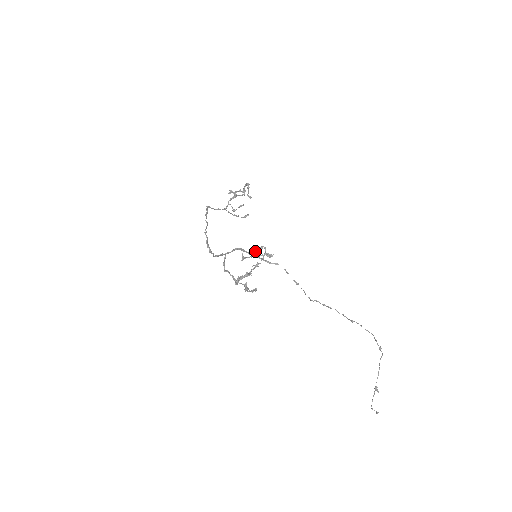
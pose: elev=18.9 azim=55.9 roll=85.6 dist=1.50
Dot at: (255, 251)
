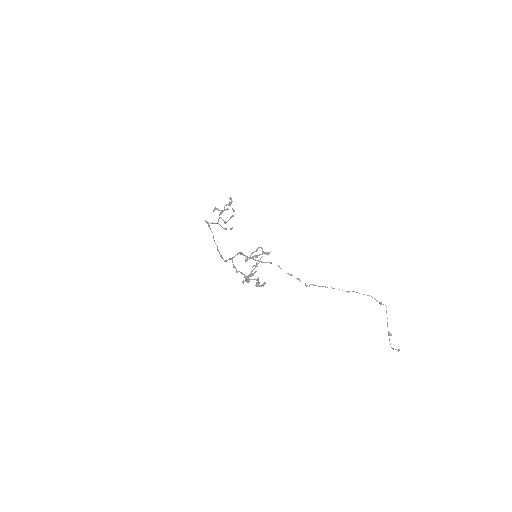
Dot at: occluded
